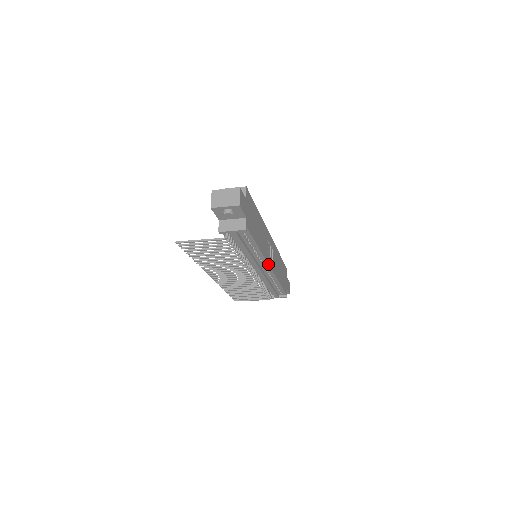
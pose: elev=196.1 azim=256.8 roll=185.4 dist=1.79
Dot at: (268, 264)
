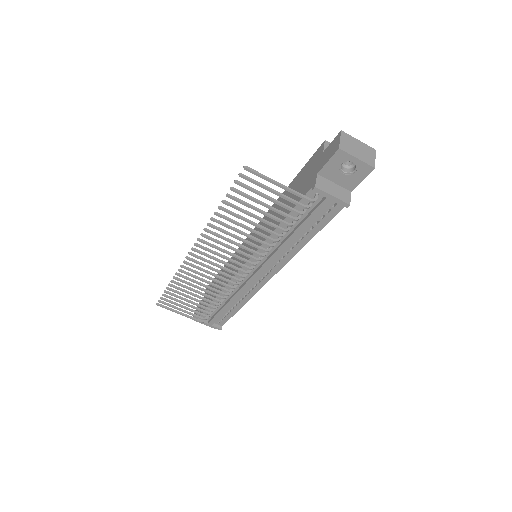
Dot at: (277, 272)
